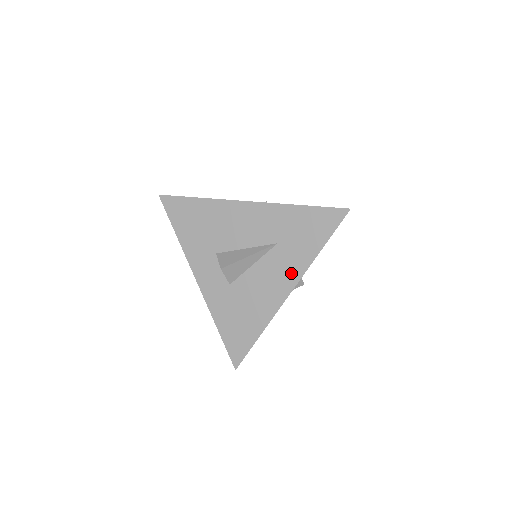
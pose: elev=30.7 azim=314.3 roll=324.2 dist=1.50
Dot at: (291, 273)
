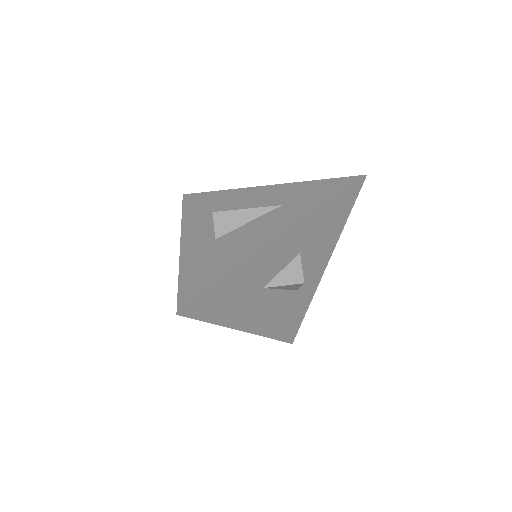
Dot at: (289, 222)
